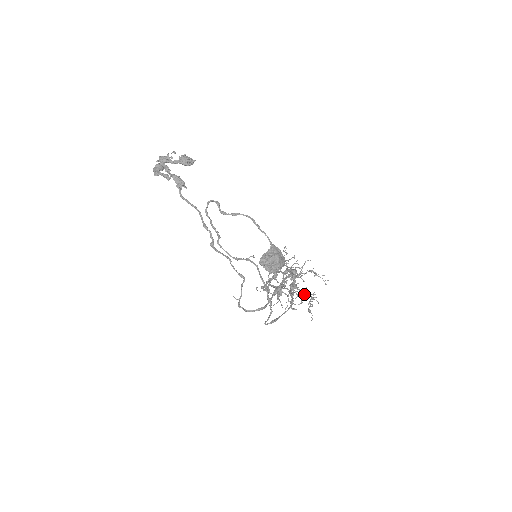
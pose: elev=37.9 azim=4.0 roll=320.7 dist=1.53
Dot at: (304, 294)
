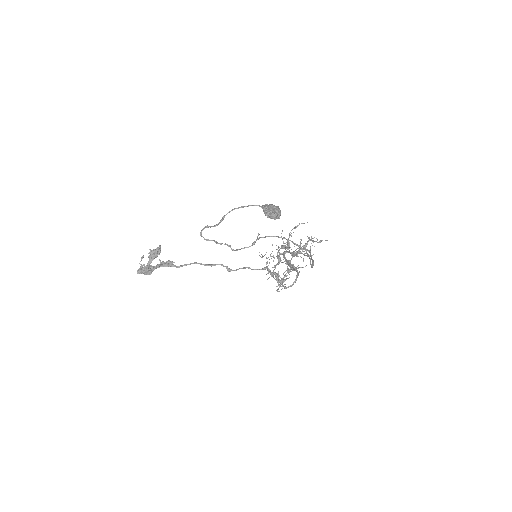
Dot at: (304, 247)
